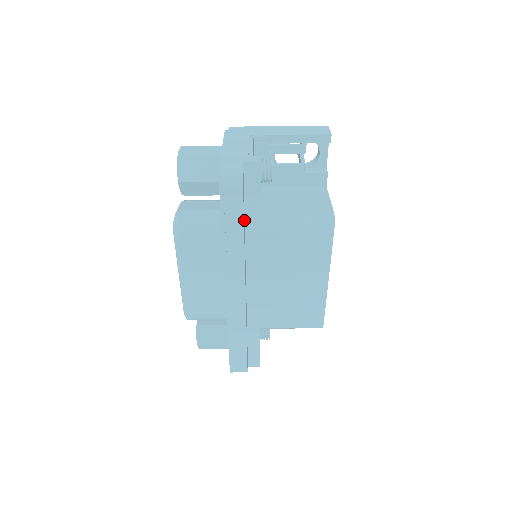
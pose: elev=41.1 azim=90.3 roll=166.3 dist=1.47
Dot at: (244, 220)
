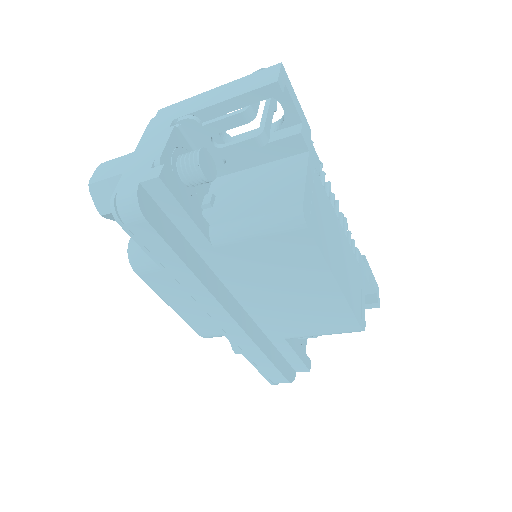
Dot at: (187, 244)
